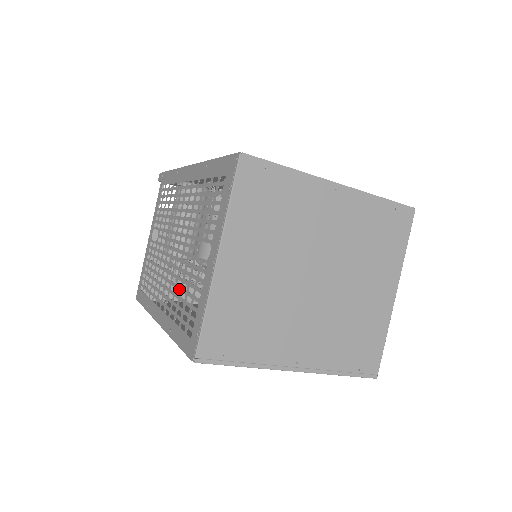
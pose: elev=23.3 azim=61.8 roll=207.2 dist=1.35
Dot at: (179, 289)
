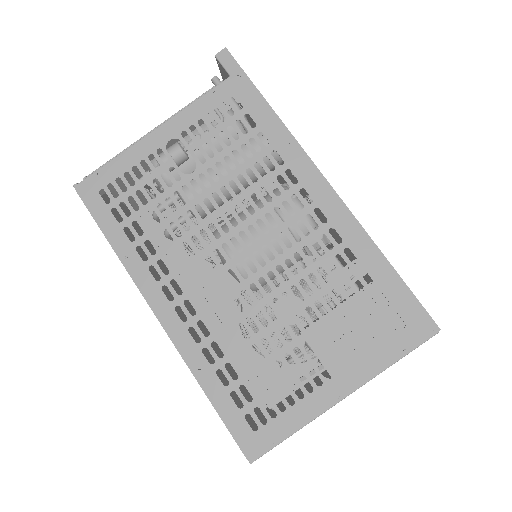
Dot at: (242, 340)
